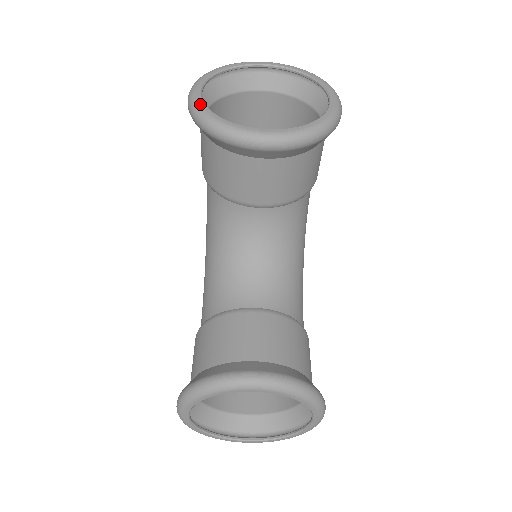
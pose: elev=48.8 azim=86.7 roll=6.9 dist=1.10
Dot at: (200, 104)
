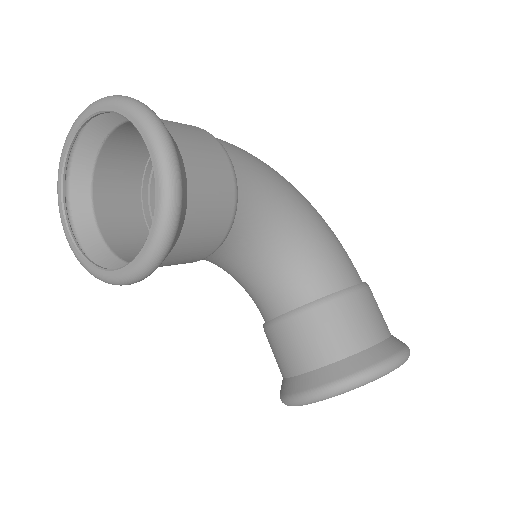
Dot at: (76, 255)
